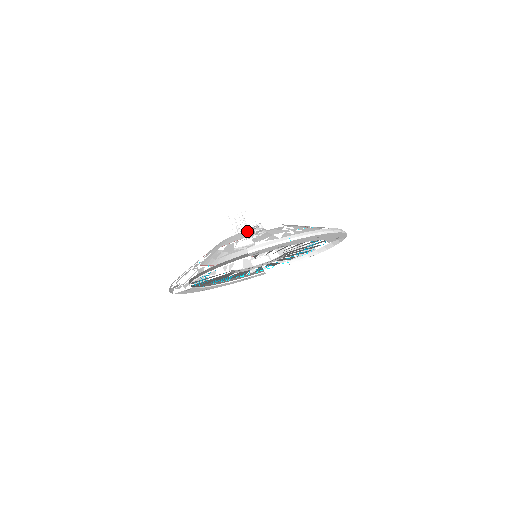
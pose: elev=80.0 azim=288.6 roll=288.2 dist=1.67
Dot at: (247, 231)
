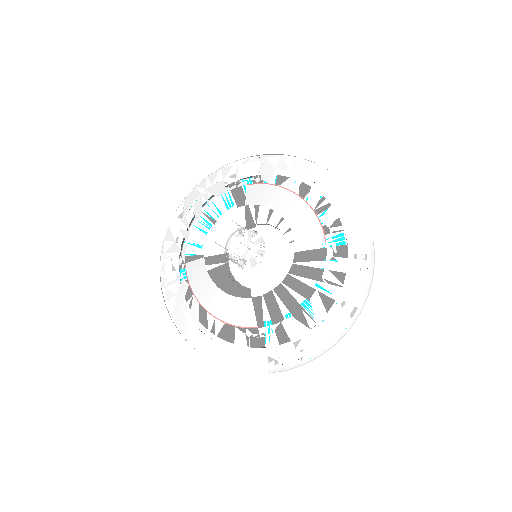
Dot at: occluded
